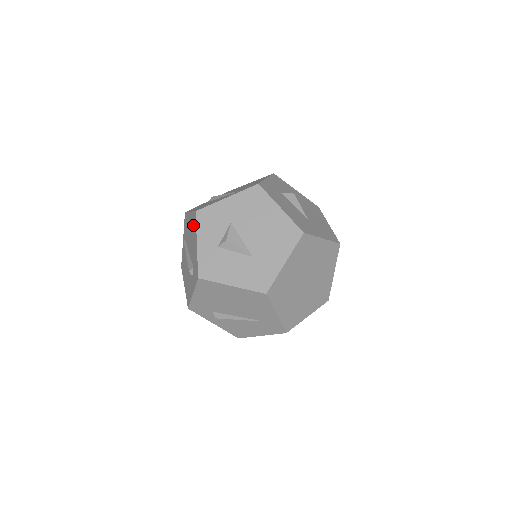
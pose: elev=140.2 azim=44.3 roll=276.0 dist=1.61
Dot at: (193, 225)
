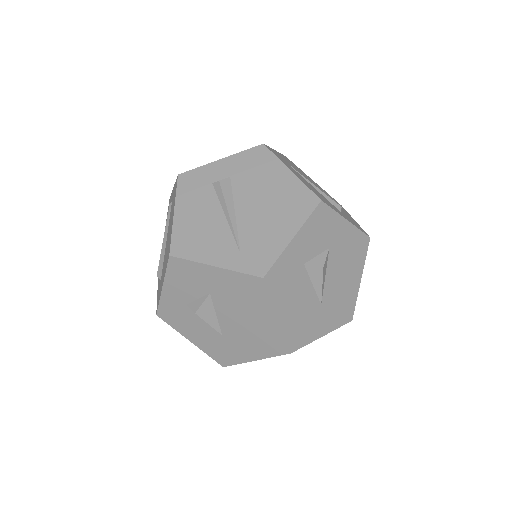
Dot at: (168, 250)
